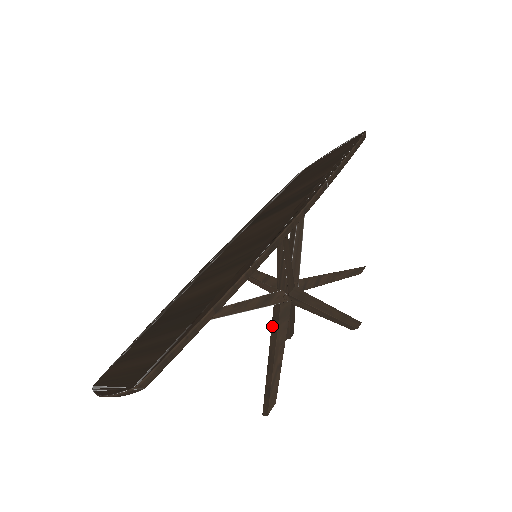
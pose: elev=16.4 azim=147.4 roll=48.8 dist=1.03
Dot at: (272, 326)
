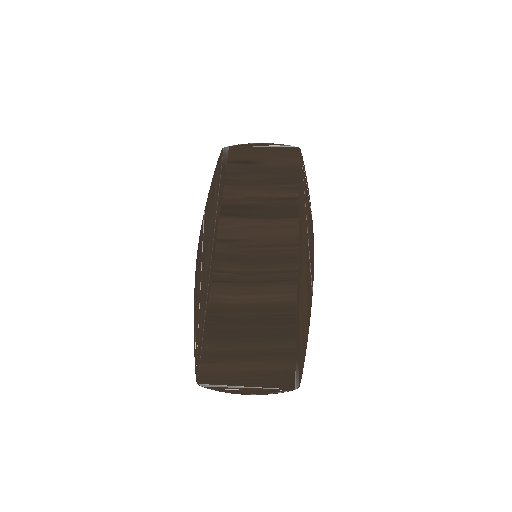
Dot at: occluded
